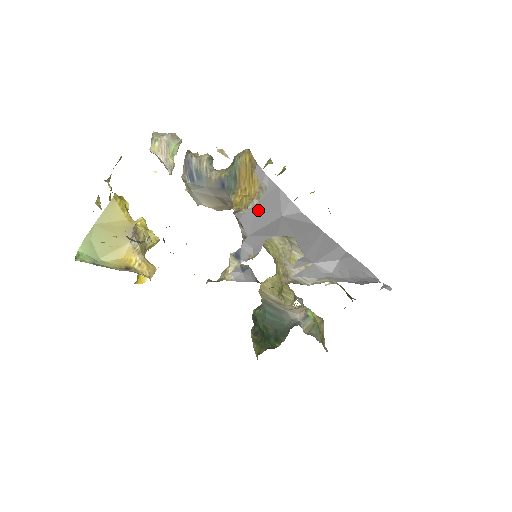
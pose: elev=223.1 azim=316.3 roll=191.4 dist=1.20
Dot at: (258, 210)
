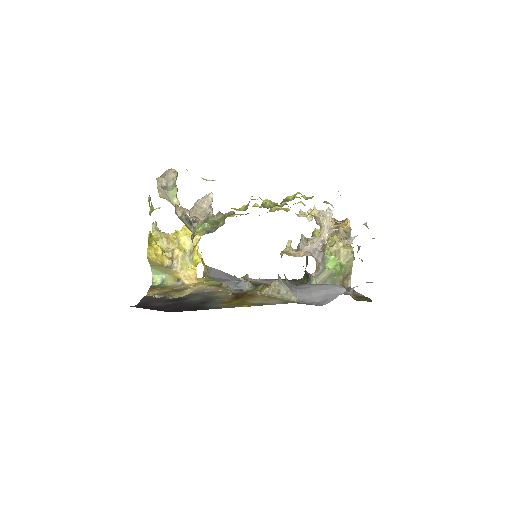
Dot at: (214, 278)
